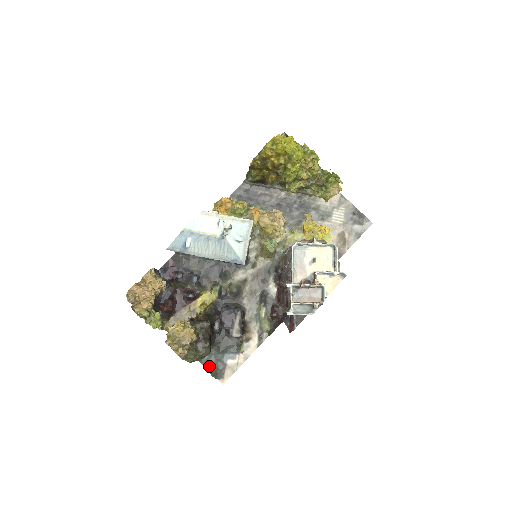
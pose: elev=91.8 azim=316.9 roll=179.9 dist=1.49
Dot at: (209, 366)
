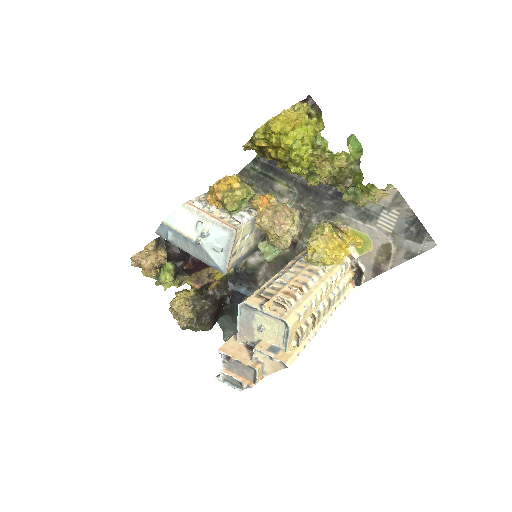
Dot at: (224, 329)
